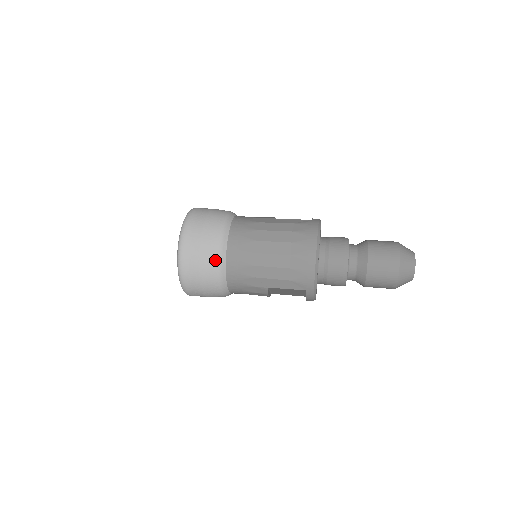
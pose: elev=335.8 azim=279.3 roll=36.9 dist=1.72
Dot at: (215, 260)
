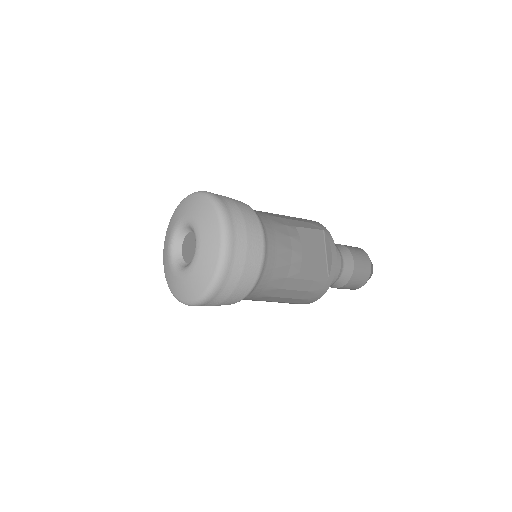
Dot at: occluded
